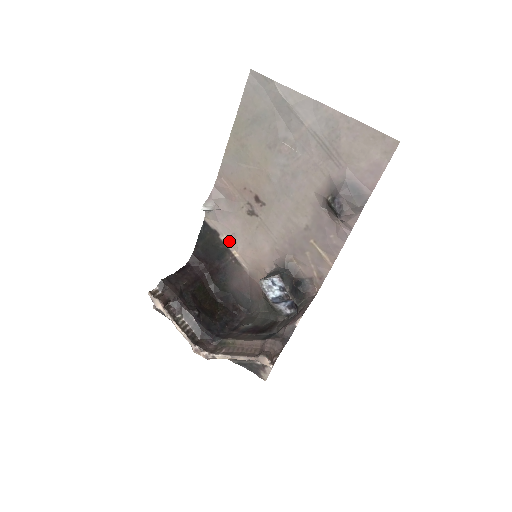
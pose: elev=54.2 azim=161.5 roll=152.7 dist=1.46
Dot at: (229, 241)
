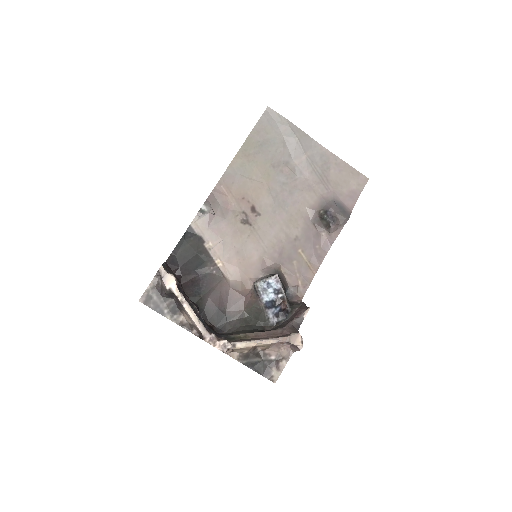
Dot at: (214, 249)
